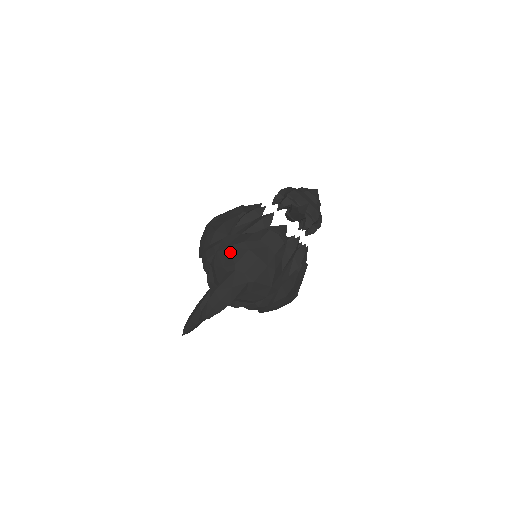
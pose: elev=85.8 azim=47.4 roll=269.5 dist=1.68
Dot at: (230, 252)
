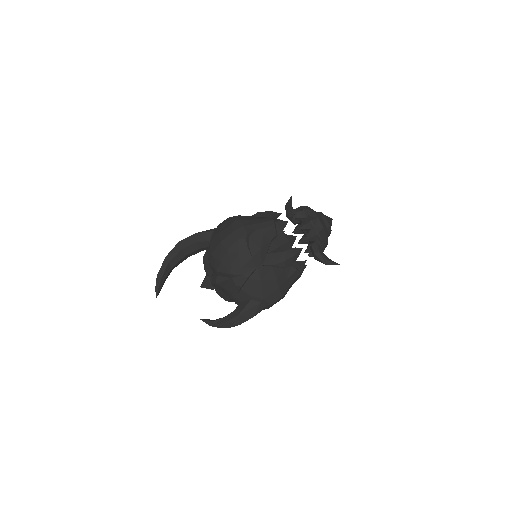
Dot at: (262, 287)
